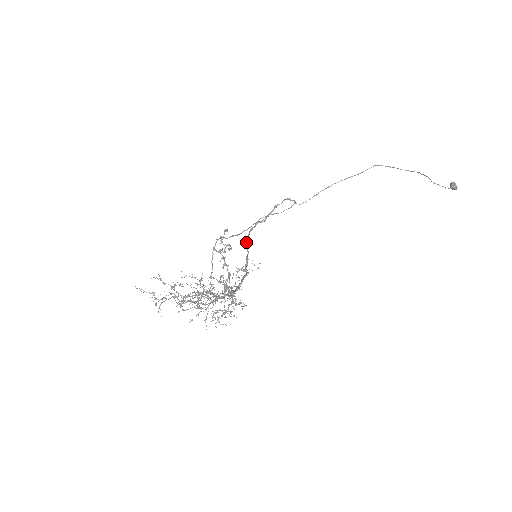
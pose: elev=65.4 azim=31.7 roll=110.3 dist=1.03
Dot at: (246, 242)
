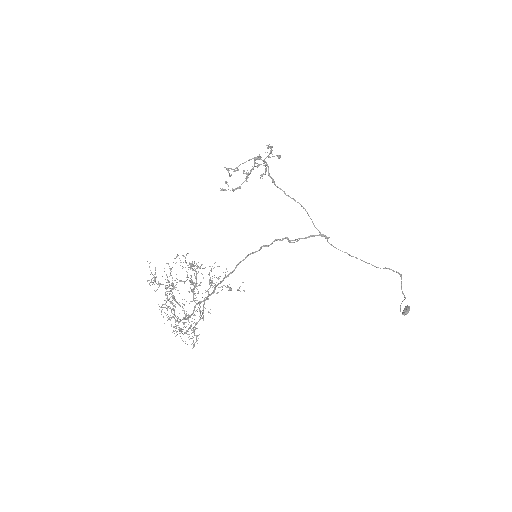
Dot at: occluded
